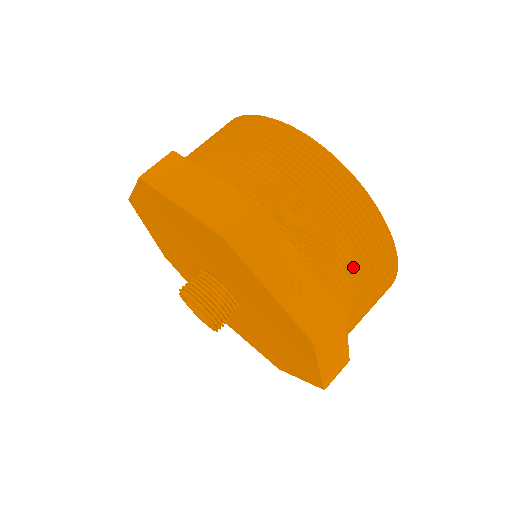
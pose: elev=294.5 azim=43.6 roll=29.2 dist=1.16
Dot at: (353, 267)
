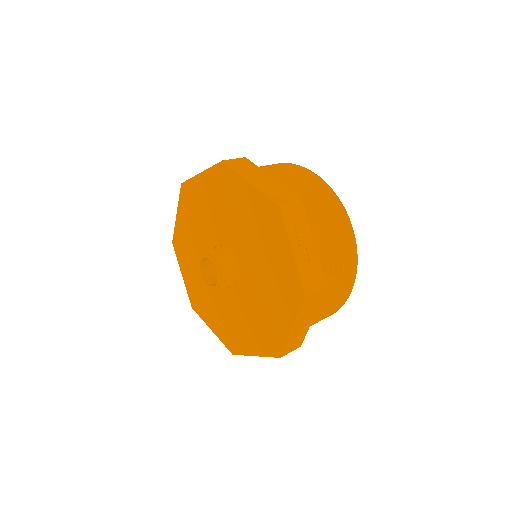
Dot at: (333, 271)
